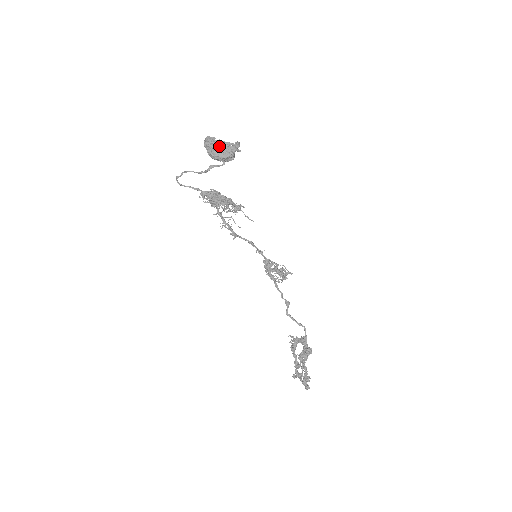
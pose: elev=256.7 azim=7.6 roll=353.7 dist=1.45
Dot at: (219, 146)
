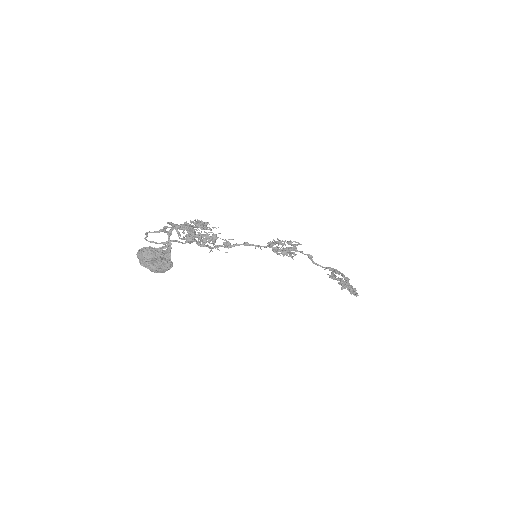
Dot at: (152, 264)
